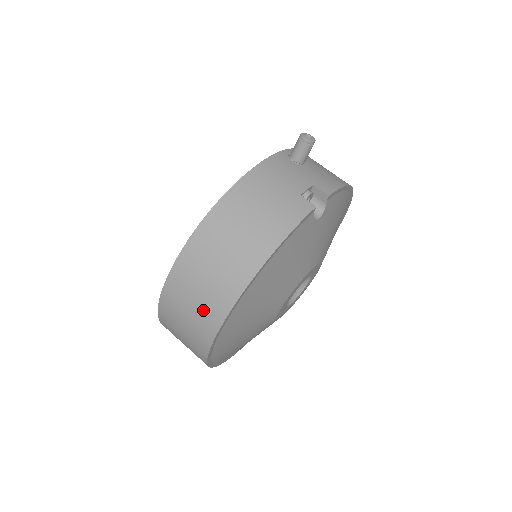
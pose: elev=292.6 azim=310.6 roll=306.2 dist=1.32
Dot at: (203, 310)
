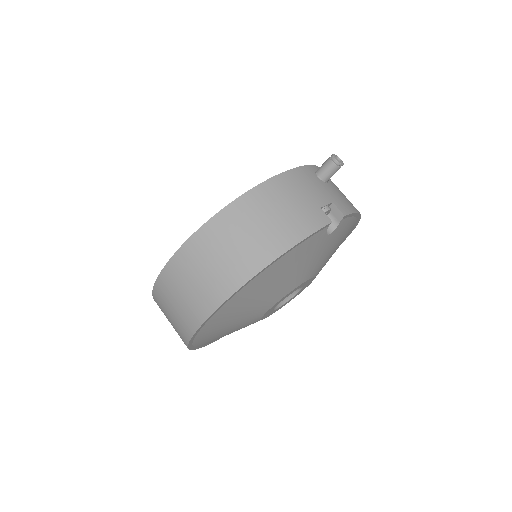
Dot at: (205, 289)
